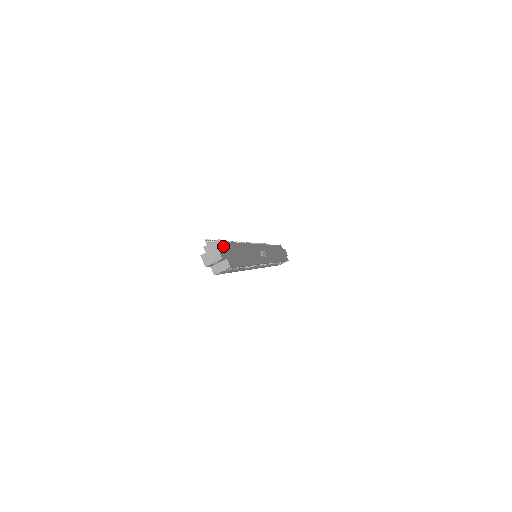
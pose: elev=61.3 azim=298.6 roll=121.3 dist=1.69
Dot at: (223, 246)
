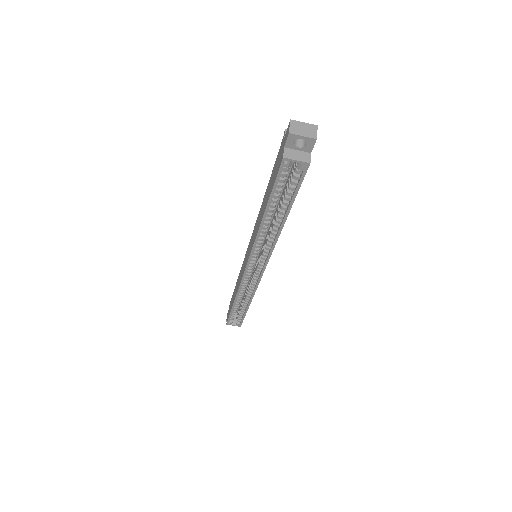
Dot at: occluded
